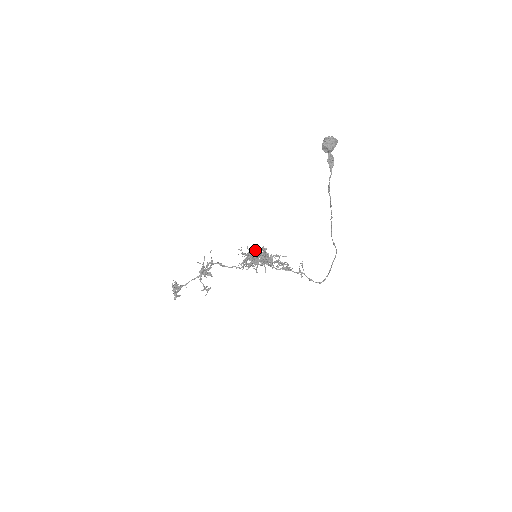
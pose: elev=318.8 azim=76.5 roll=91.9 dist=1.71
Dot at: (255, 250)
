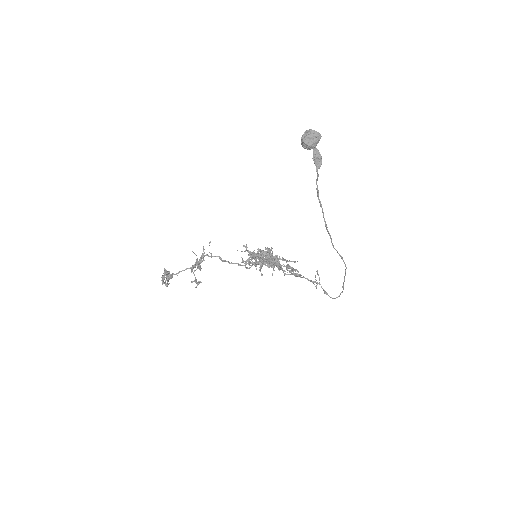
Dot at: (259, 249)
